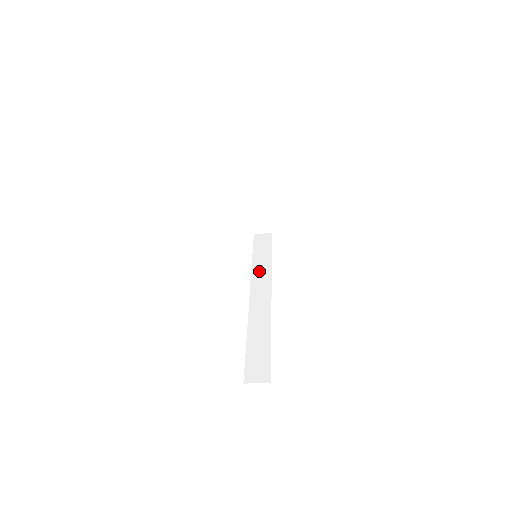
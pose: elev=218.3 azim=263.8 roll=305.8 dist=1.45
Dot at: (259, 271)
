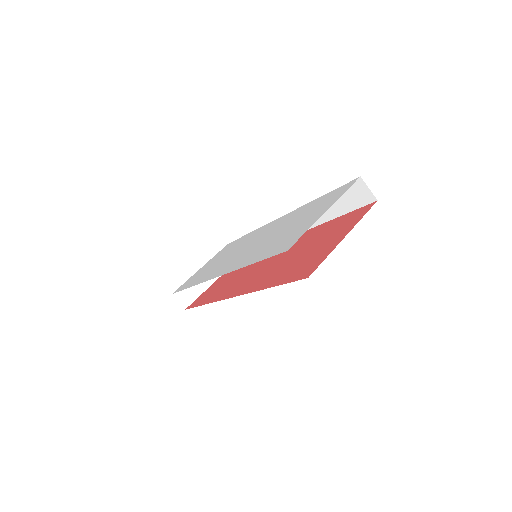
Dot at: occluded
